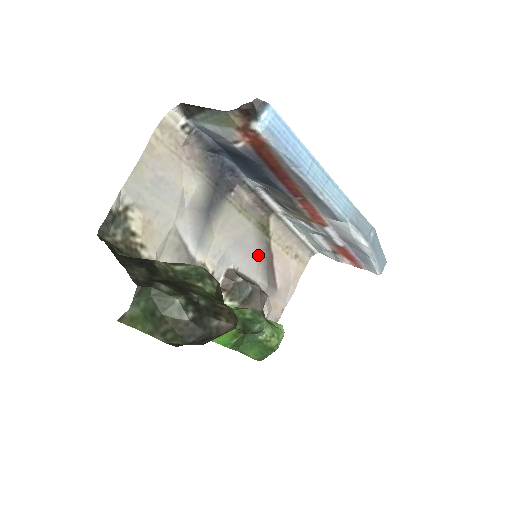
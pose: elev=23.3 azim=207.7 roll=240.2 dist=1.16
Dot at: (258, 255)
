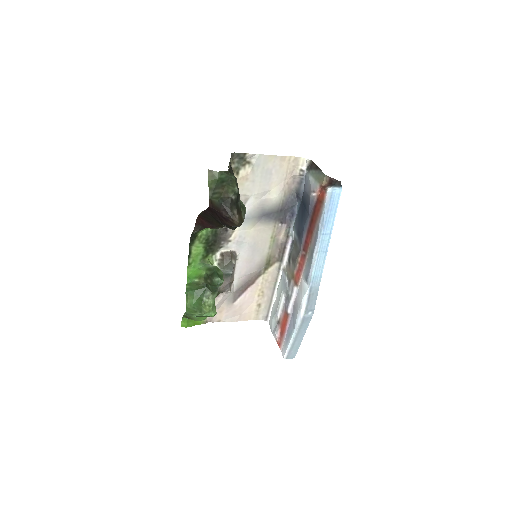
Dot at: (250, 270)
